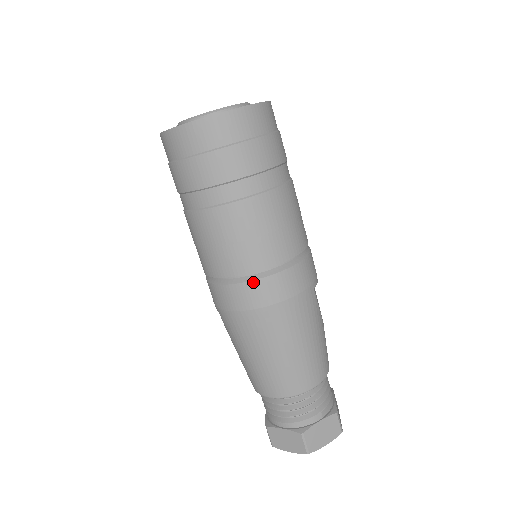
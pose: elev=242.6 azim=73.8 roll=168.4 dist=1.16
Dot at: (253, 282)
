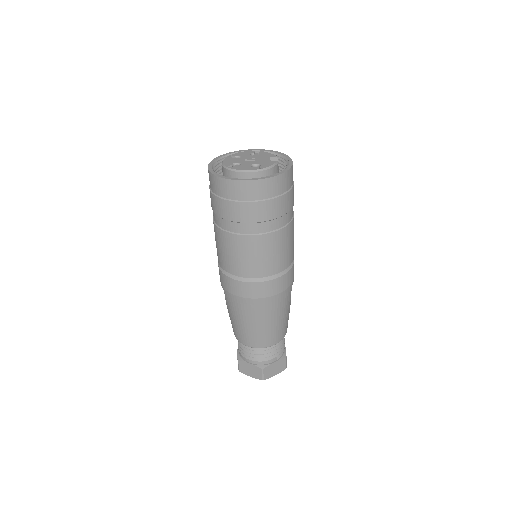
Dot at: (256, 283)
